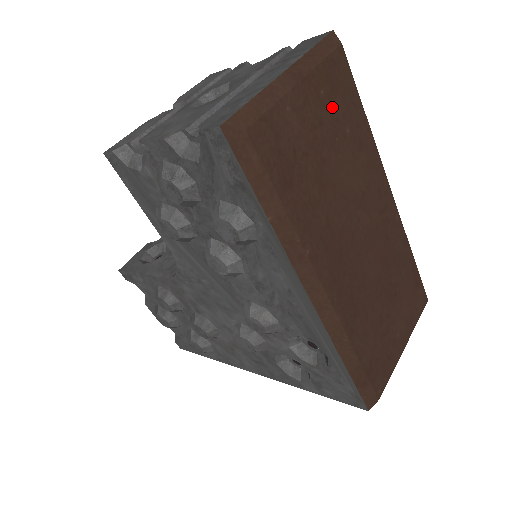
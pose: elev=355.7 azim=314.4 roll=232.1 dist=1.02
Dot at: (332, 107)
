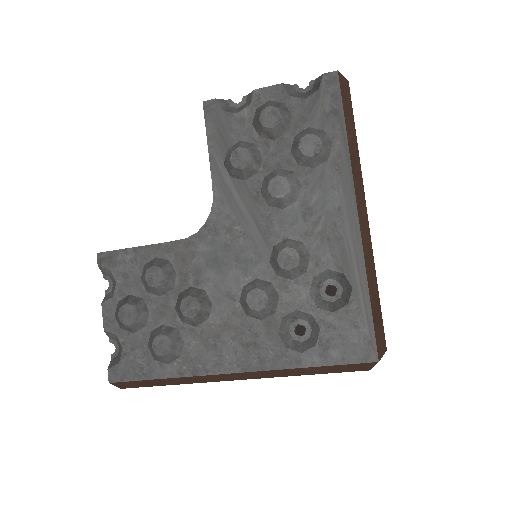
Dot at: occluded
